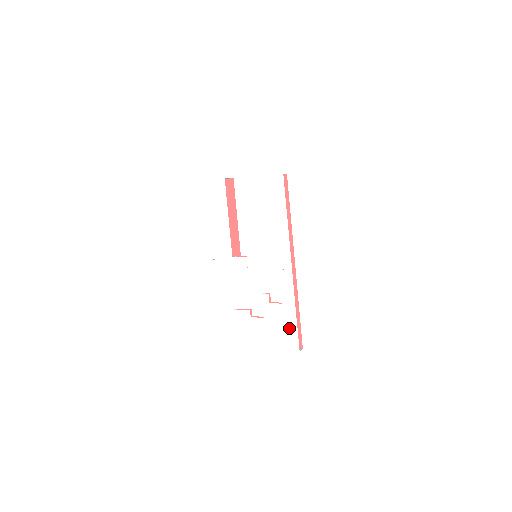
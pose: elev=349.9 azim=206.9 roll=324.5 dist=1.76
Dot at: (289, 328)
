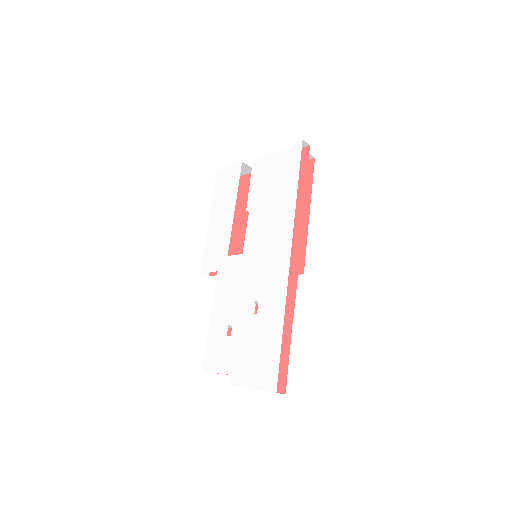
Dot at: (270, 353)
